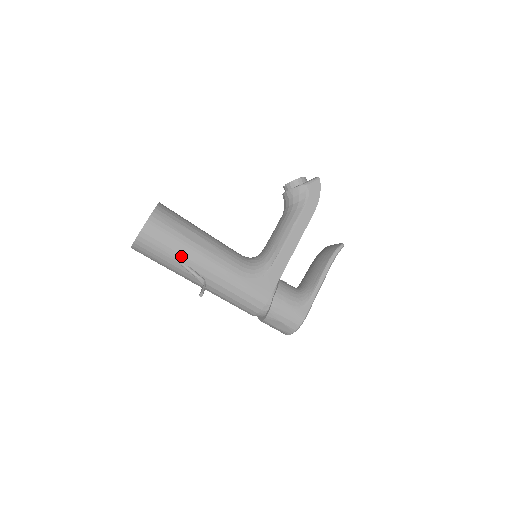
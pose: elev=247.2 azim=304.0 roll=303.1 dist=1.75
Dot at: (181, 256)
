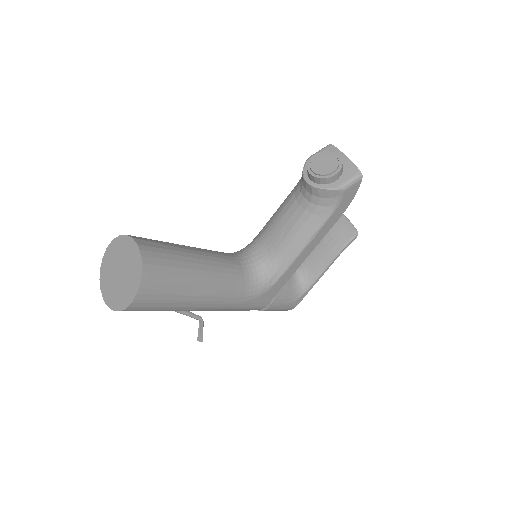
Dot at: (175, 310)
